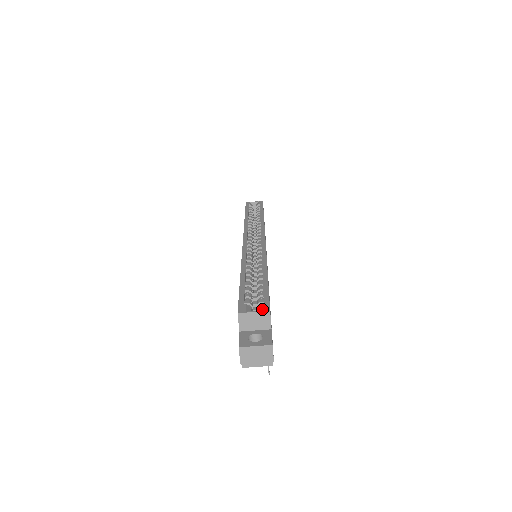
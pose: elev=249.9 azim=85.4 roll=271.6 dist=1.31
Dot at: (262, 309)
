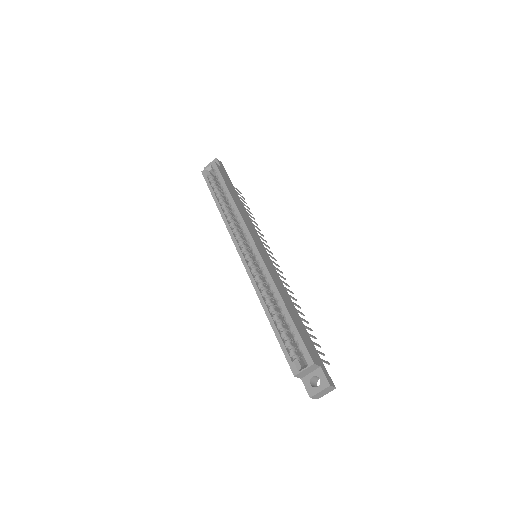
Dot at: (308, 364)
